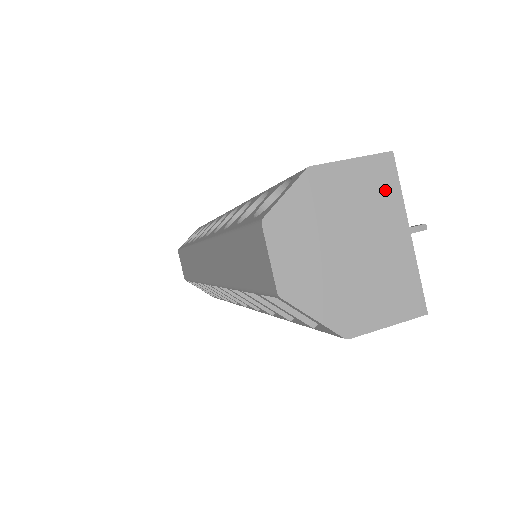
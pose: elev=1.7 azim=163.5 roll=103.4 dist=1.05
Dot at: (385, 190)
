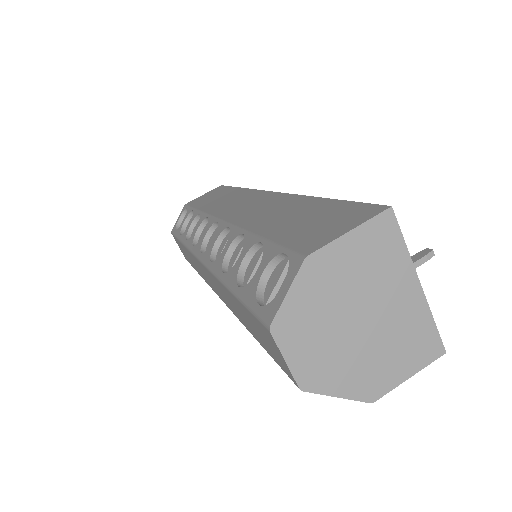
Dot at: (389, 251)
